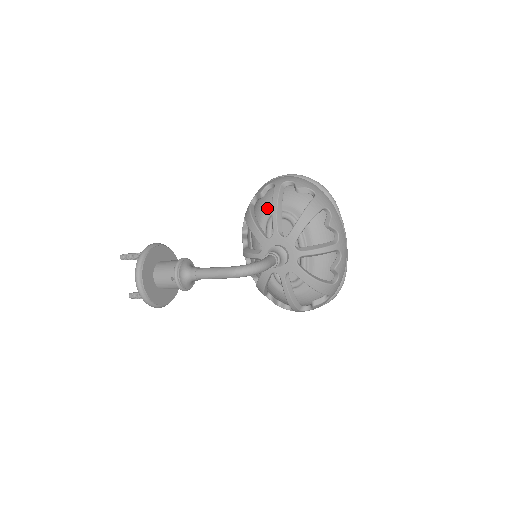
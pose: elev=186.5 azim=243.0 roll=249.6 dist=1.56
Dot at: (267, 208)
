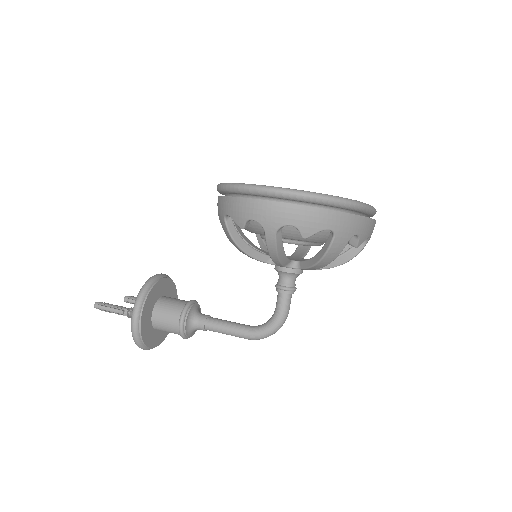
Dot at: (257, 233)
